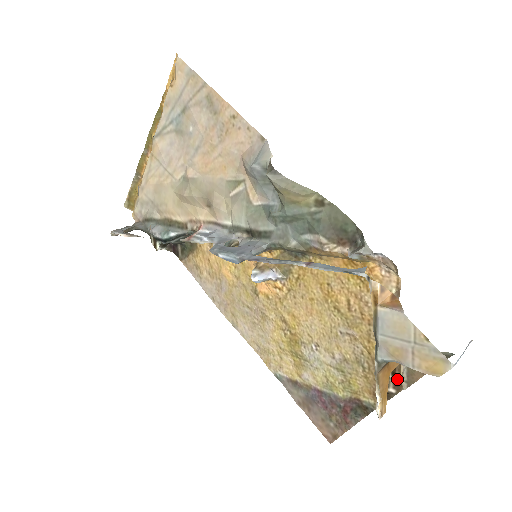
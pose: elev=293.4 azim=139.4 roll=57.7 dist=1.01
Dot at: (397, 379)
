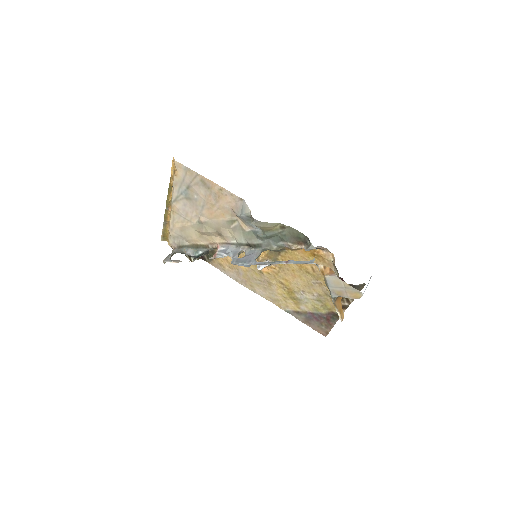
Dot at: (347, 299)
